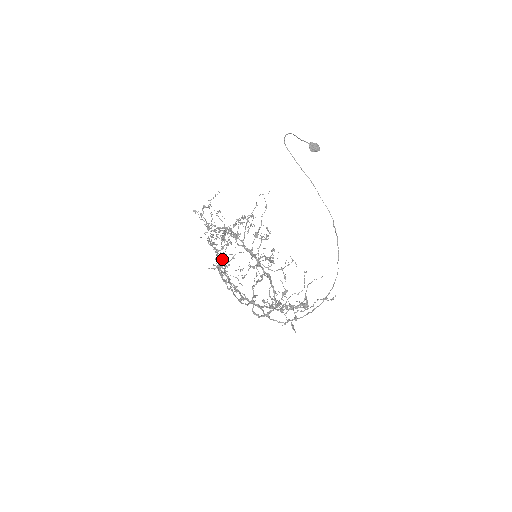
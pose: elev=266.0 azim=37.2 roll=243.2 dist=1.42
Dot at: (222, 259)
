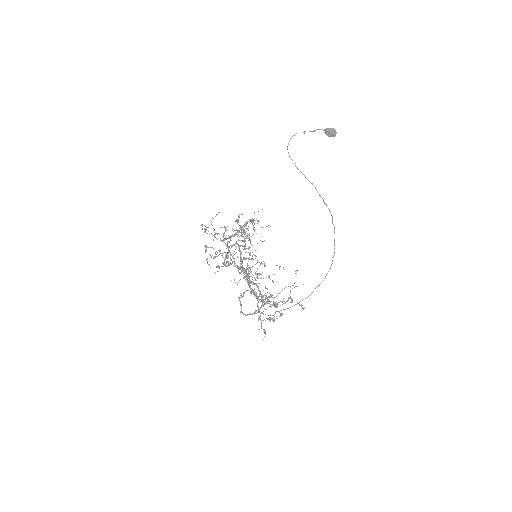
Dot at: occluded
